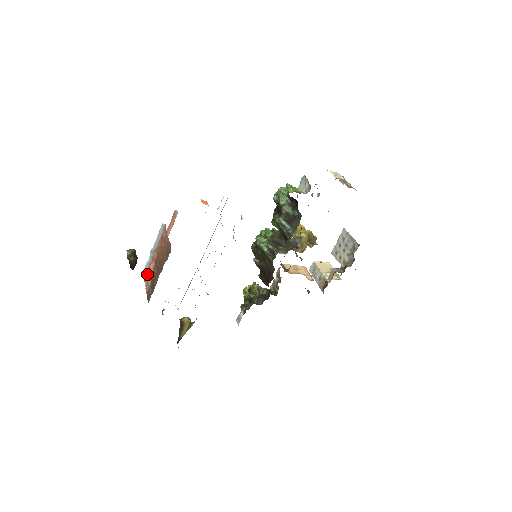
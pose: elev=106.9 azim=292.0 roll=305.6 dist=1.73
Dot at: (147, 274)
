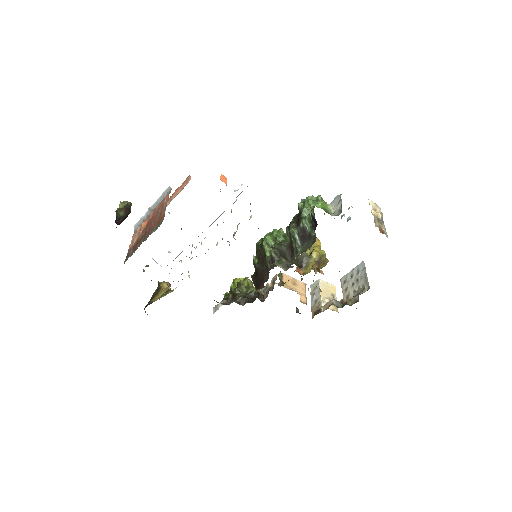
Dot at: (137, 230)
